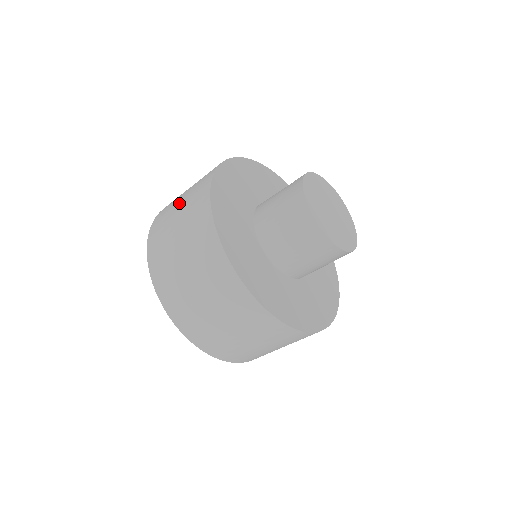
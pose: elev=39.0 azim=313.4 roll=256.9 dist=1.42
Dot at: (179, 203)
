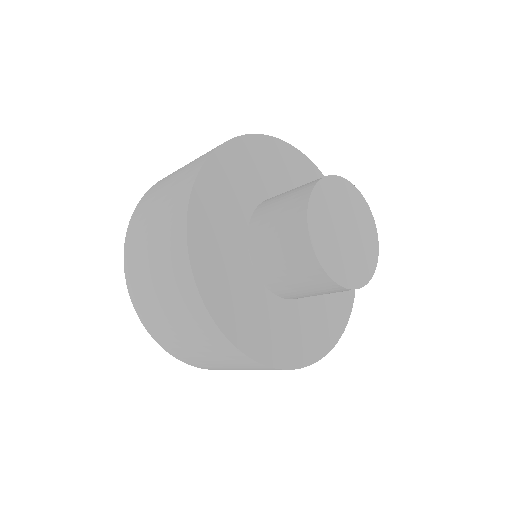
Dot at: (151, 242)
